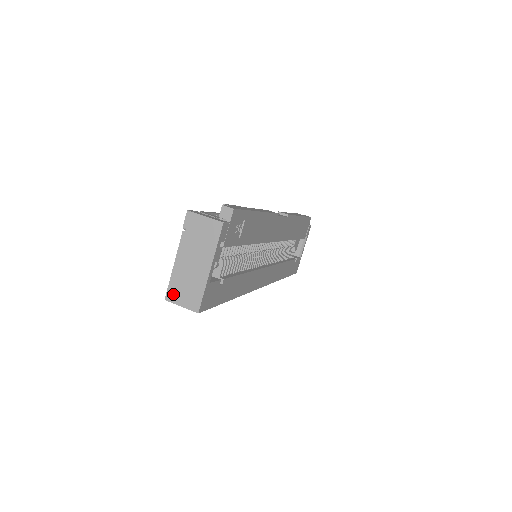
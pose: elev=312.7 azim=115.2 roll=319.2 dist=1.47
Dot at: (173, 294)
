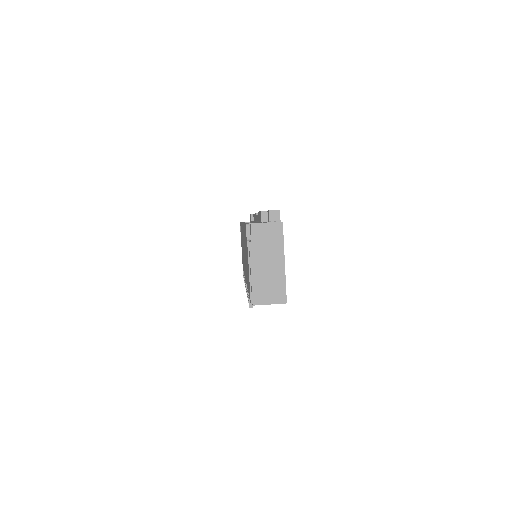
Dot at: (259, 297)
